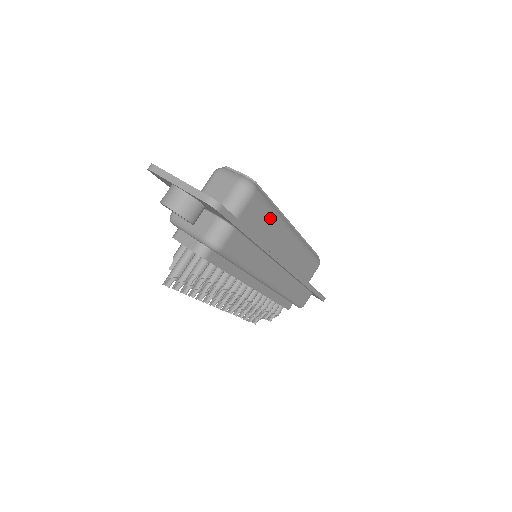
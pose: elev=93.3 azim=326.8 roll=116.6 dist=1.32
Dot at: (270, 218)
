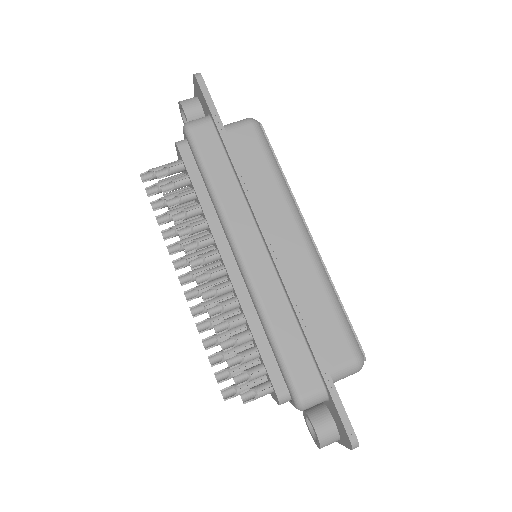
Dot at: (267, 170)
